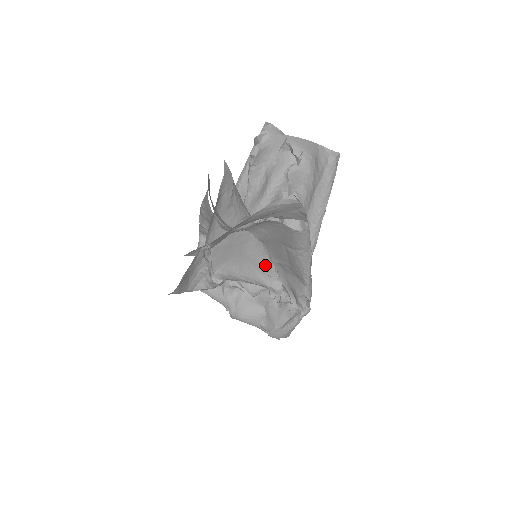
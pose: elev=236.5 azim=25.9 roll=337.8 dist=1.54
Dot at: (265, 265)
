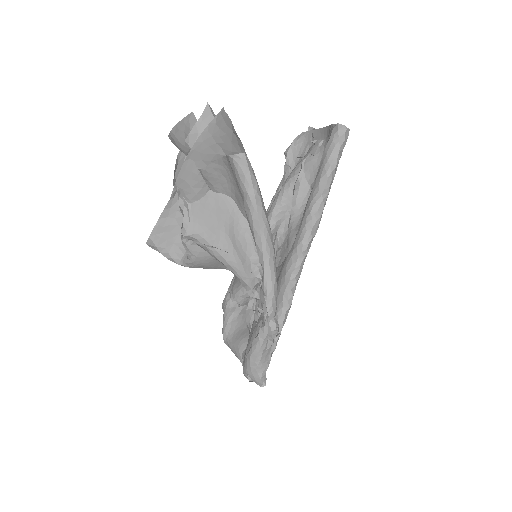
Dot at: (247, 252)
